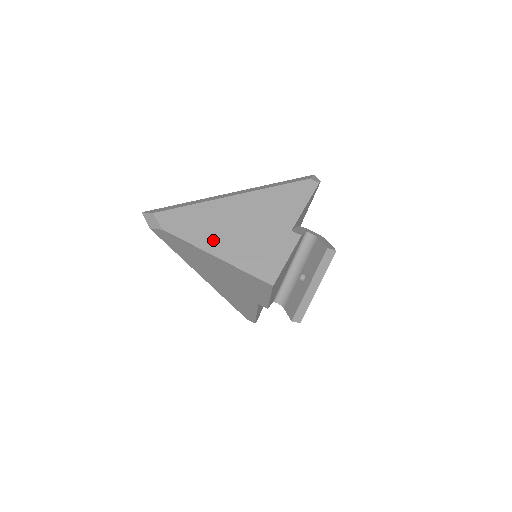
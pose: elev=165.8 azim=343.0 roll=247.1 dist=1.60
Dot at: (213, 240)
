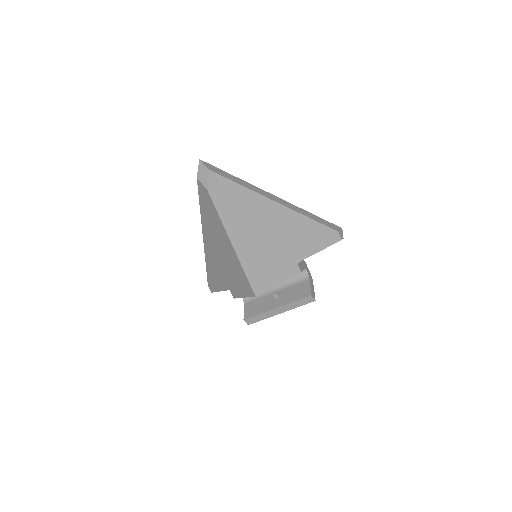
Dot at: (238, 228)
